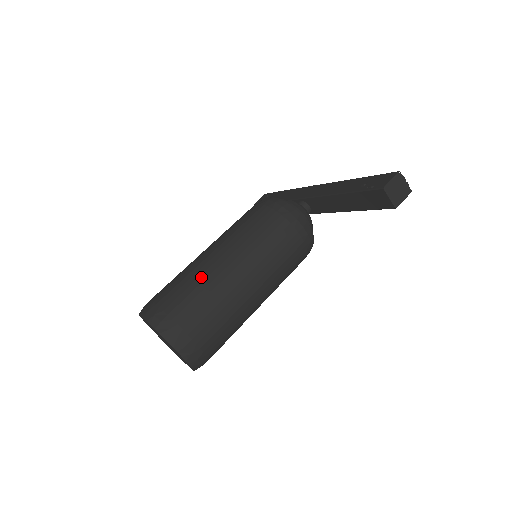
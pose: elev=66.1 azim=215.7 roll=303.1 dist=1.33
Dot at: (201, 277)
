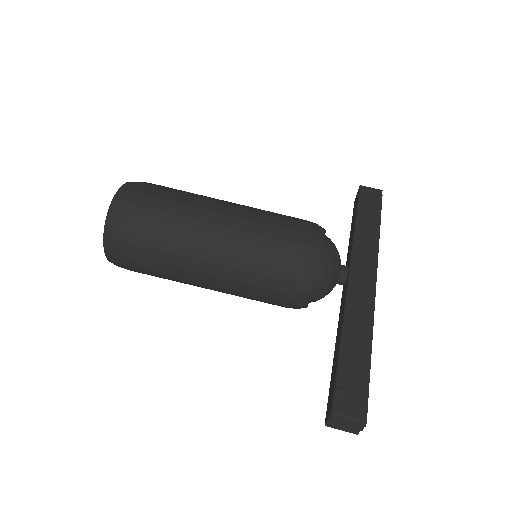
Dot at: (177, 233)
